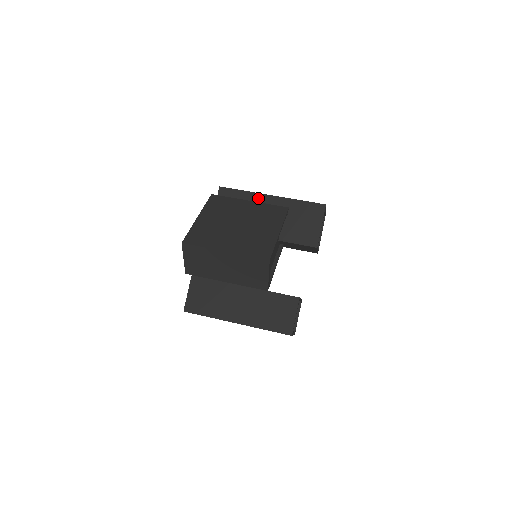
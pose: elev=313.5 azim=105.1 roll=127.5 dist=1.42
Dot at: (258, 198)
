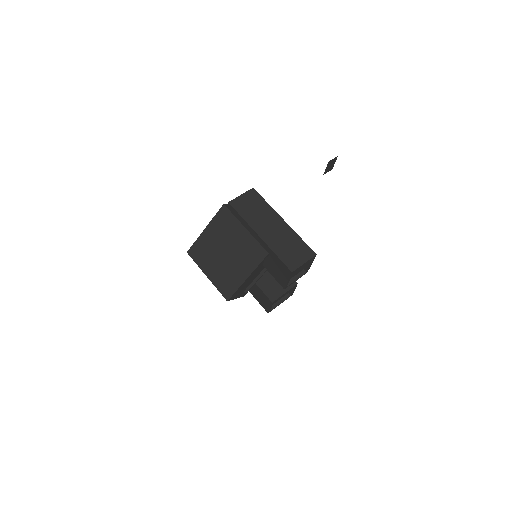
Dot at: (251, 231)
